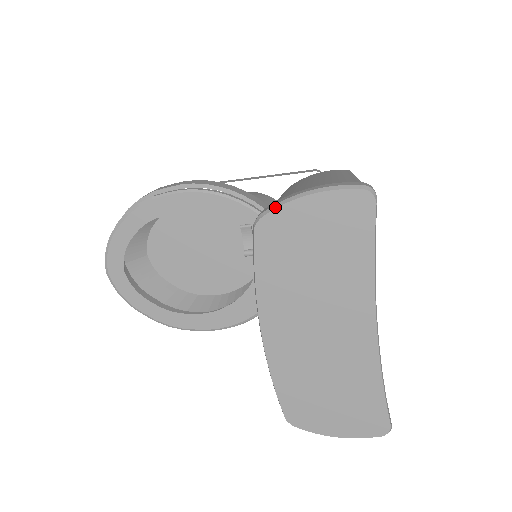
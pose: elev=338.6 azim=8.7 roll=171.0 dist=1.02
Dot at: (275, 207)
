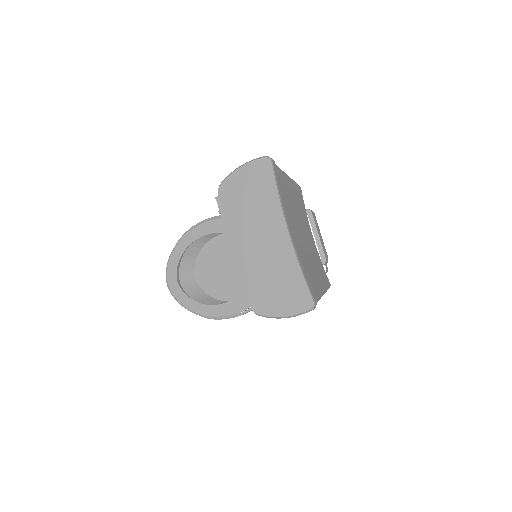
Dot at: (226, 178)
